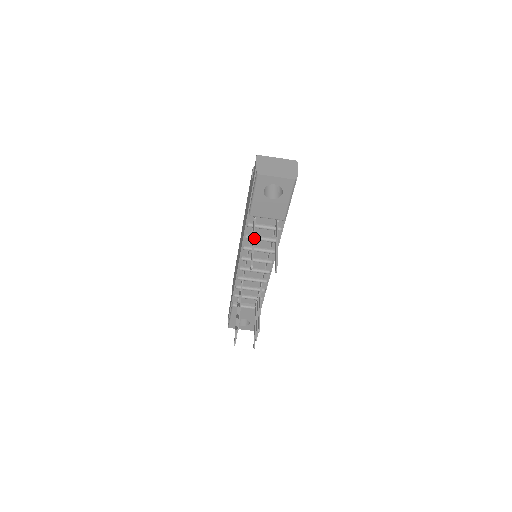
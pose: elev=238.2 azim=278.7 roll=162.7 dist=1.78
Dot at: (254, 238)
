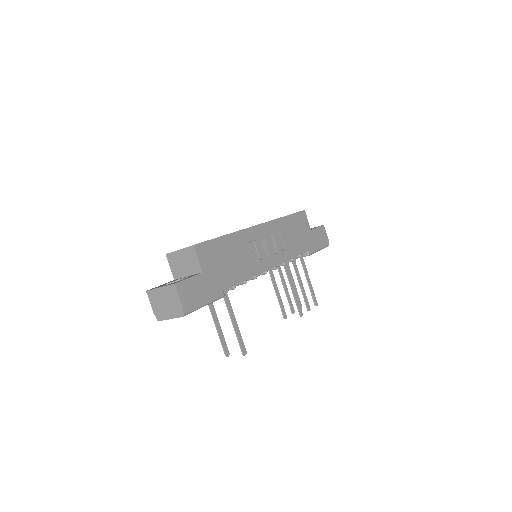
Dot at: (215, 323)
